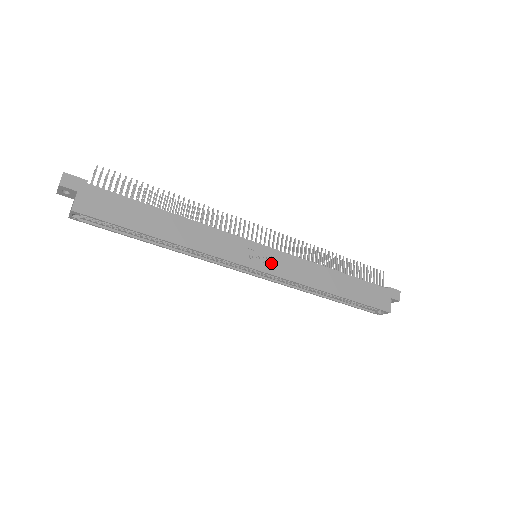
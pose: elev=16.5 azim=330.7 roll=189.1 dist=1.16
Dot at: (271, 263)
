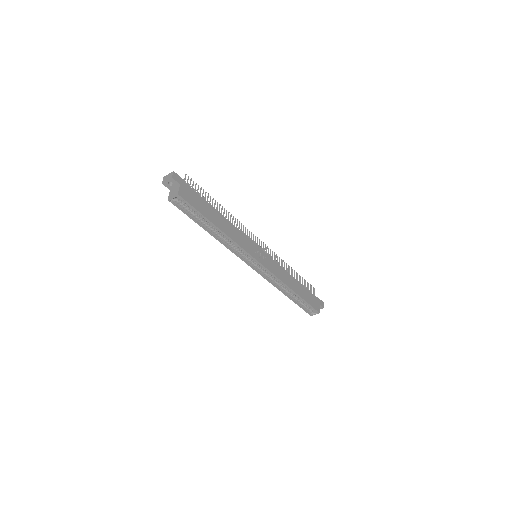
Dot at: (265, 261)
